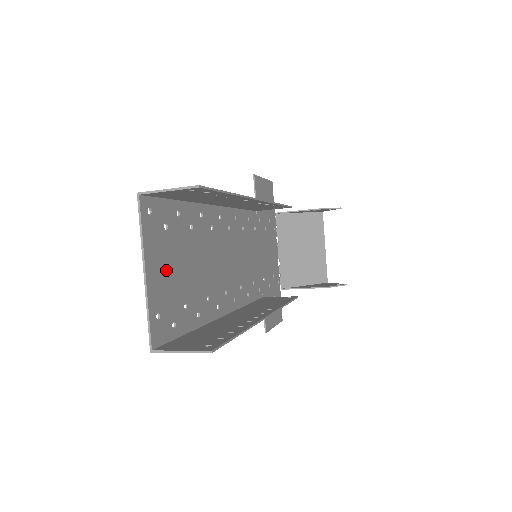
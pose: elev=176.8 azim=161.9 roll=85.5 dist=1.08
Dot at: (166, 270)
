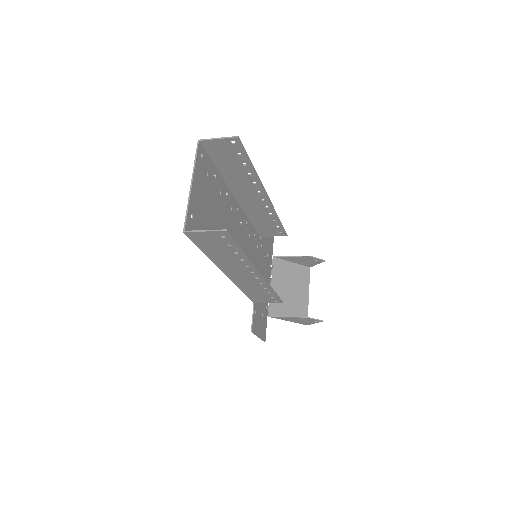
Dot at: (202, 197)
